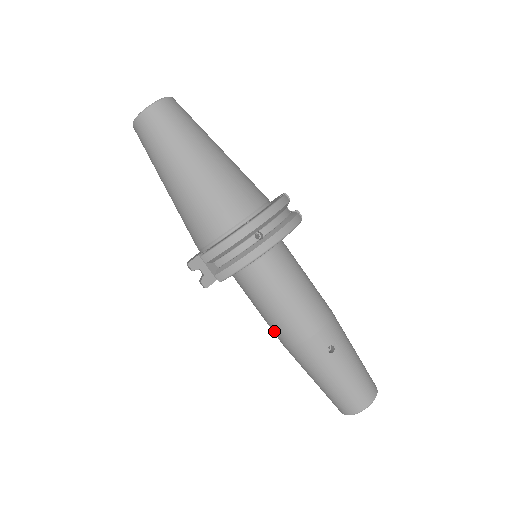
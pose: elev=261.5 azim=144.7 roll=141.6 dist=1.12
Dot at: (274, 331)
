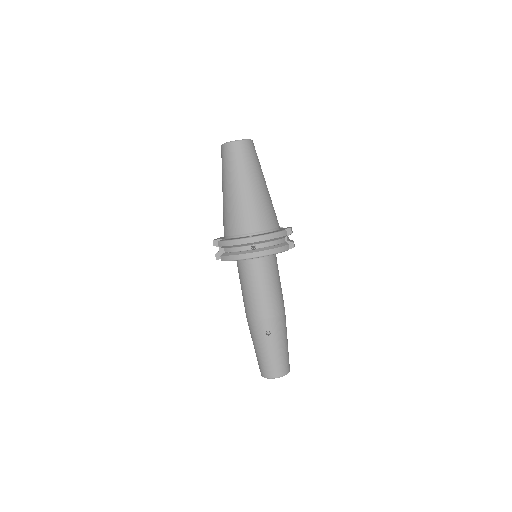
Dot at: (244, 305)
